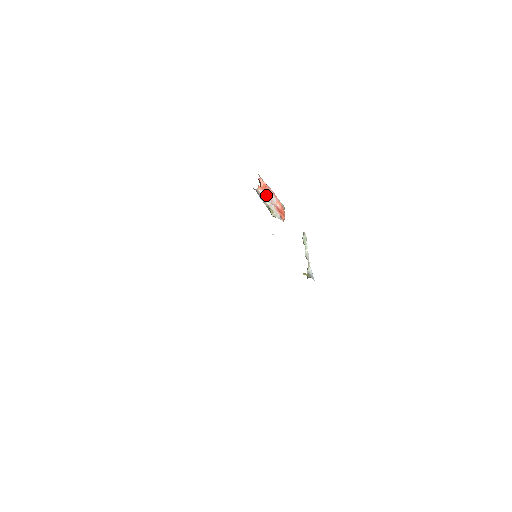
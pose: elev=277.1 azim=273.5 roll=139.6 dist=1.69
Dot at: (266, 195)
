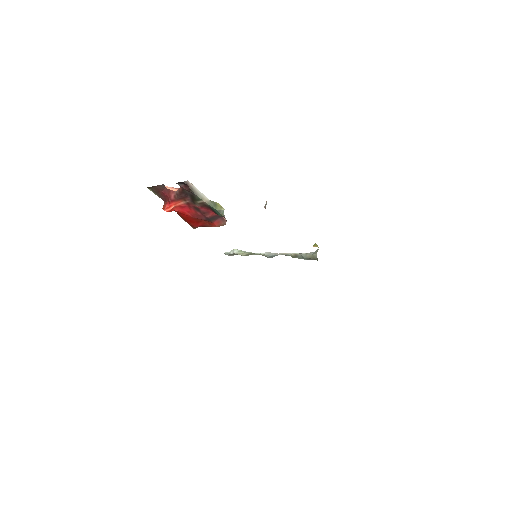
Dot at: occluded
